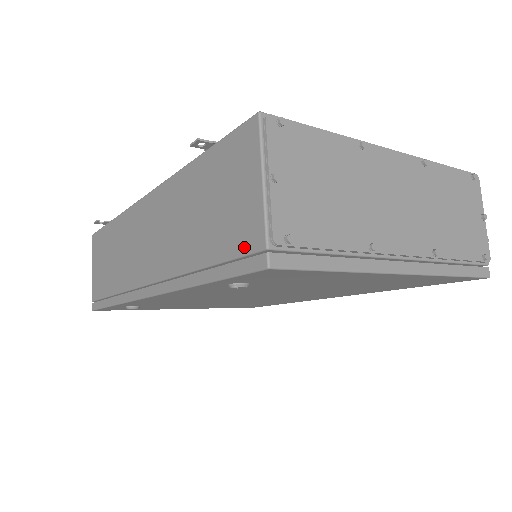
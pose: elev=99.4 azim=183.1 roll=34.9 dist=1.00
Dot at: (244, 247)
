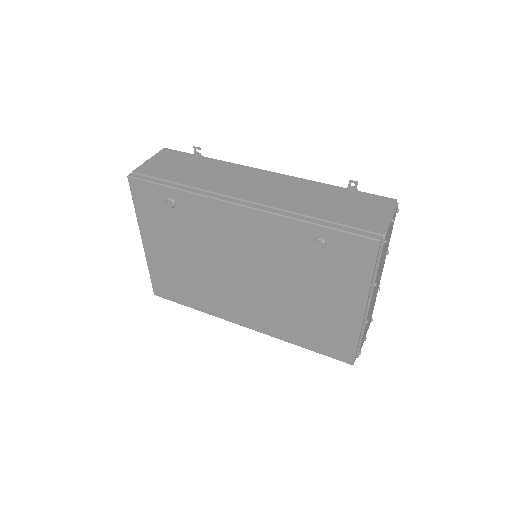
Dot at: (365, 228)
